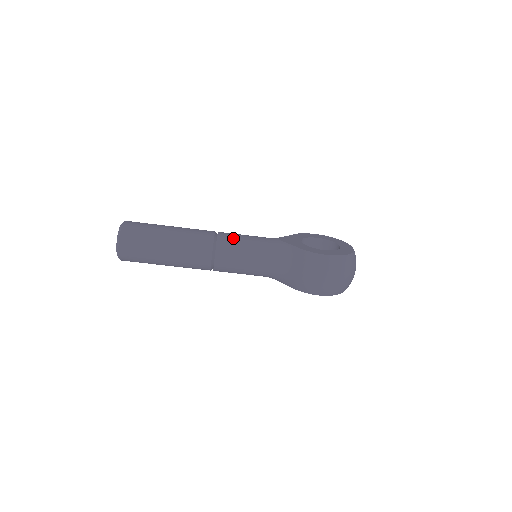
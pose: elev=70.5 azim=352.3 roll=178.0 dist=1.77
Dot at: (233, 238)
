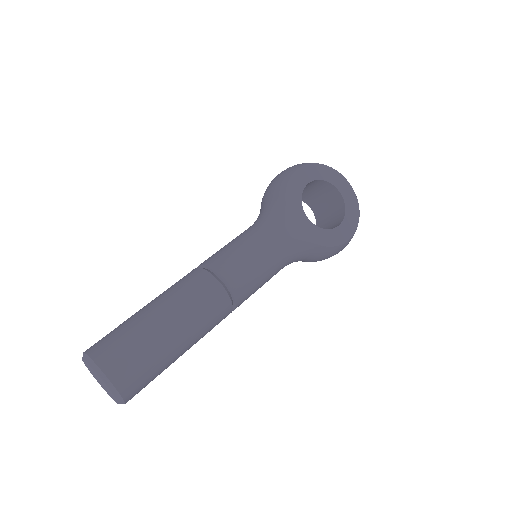
Dot at: (249, 280)
